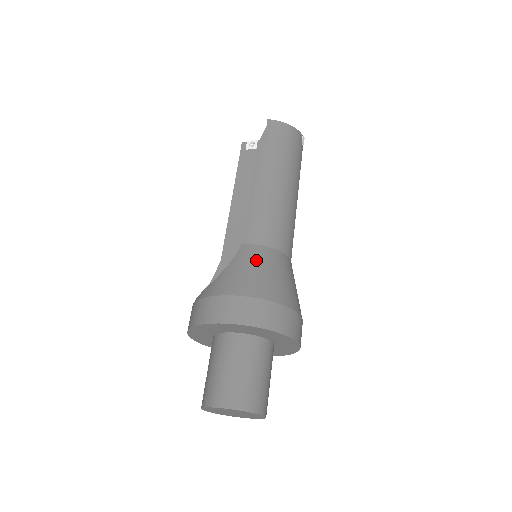
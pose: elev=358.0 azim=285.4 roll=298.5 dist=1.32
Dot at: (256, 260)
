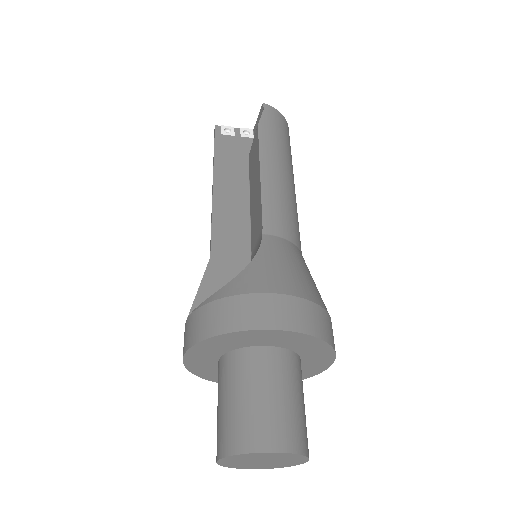
Dot at: (288, 255)
